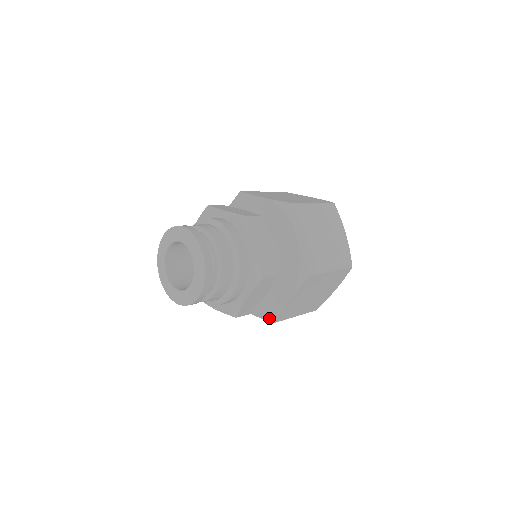
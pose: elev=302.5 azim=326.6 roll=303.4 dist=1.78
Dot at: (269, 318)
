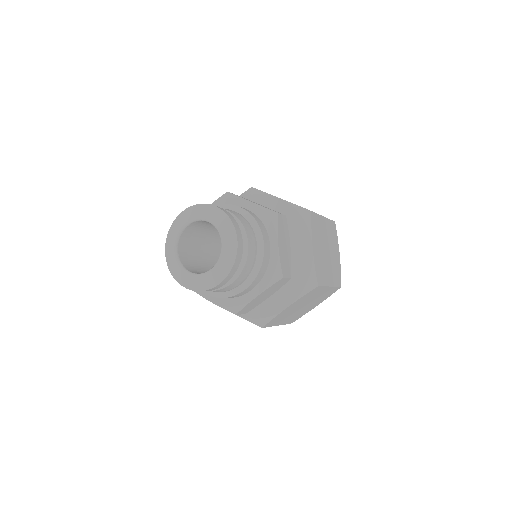
Dot at: (258, 322)
